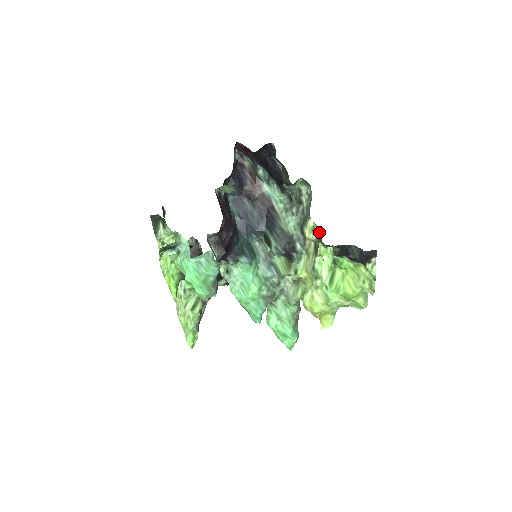
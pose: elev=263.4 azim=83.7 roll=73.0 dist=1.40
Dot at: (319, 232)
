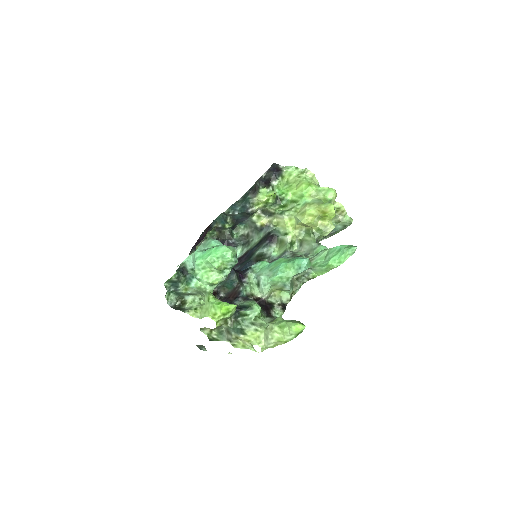
Dot at: (261, 211)
